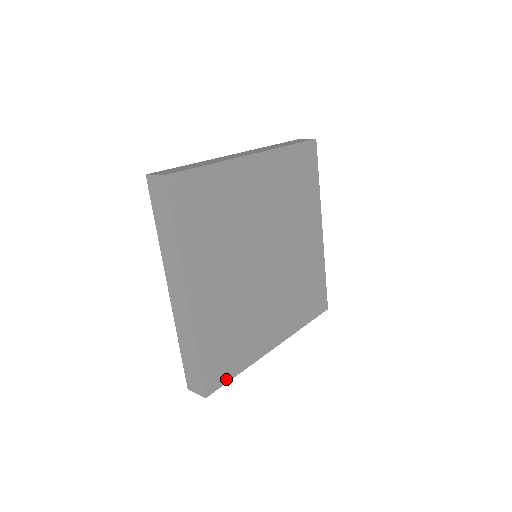
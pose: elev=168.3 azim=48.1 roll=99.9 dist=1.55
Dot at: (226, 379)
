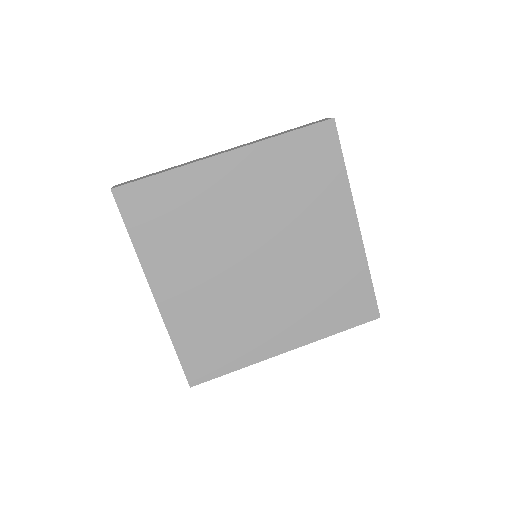
Dot at: (215, 374)
